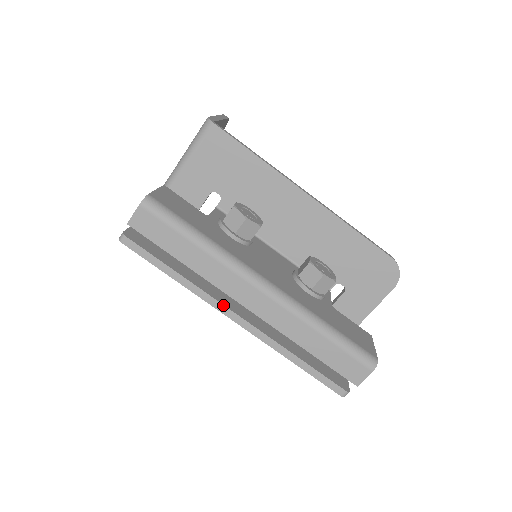
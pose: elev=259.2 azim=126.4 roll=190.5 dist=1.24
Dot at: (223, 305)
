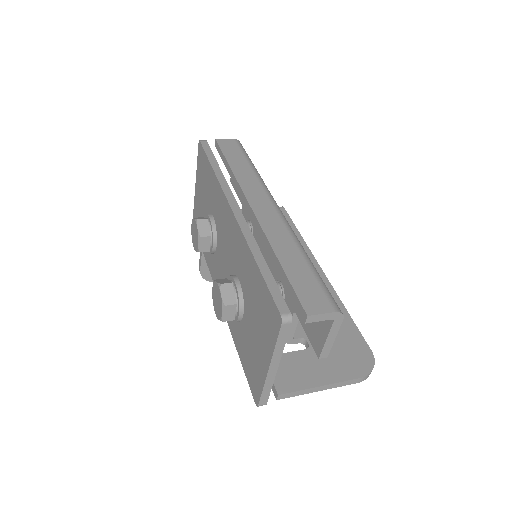
Dot at: (233, 196)
